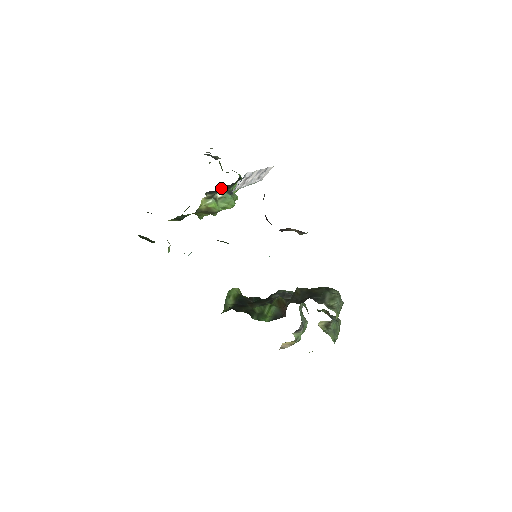
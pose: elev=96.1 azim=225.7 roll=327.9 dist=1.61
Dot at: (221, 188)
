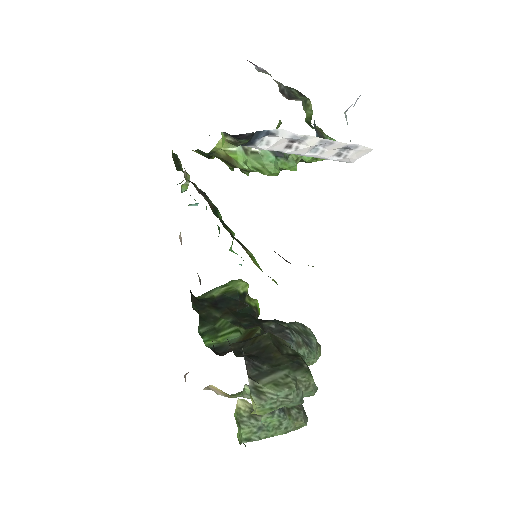
Dot at: (246, 136)
